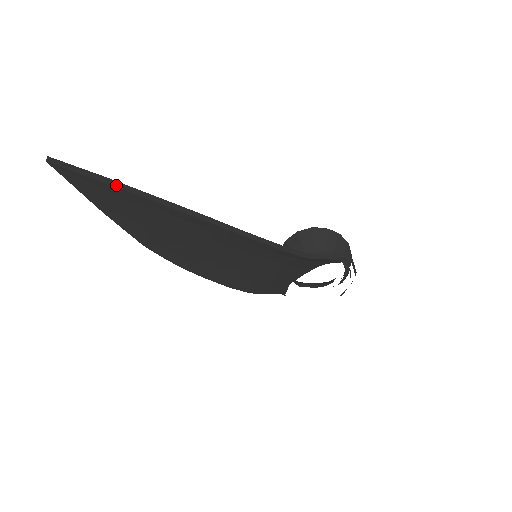
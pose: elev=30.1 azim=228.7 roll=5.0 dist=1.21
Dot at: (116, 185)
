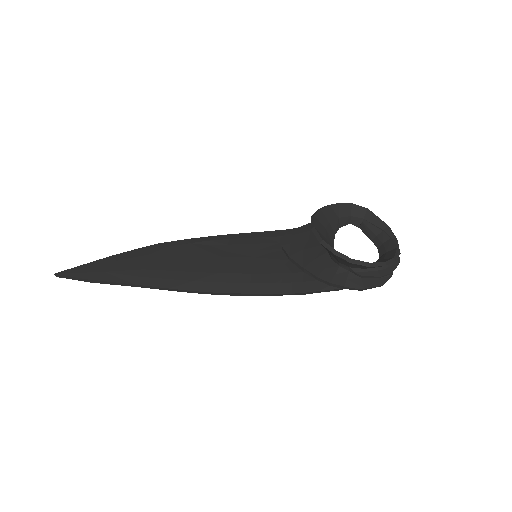
Dot at: (96, 282)
